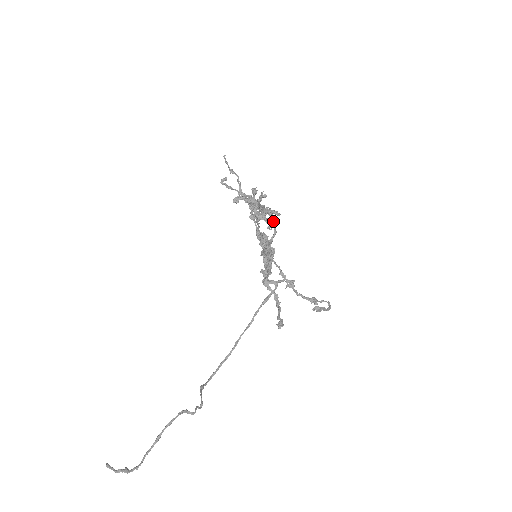
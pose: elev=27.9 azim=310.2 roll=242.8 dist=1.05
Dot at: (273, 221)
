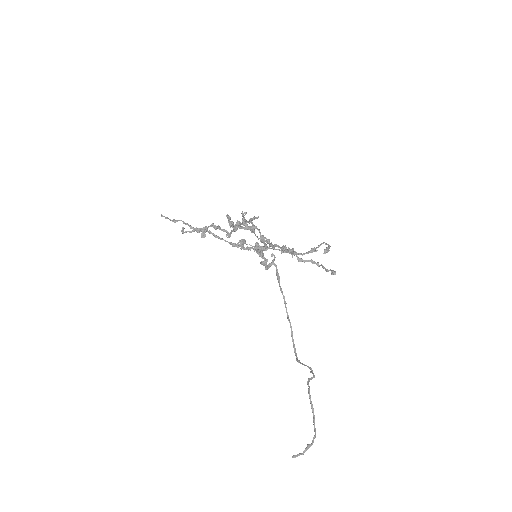
Dot at: occluded
